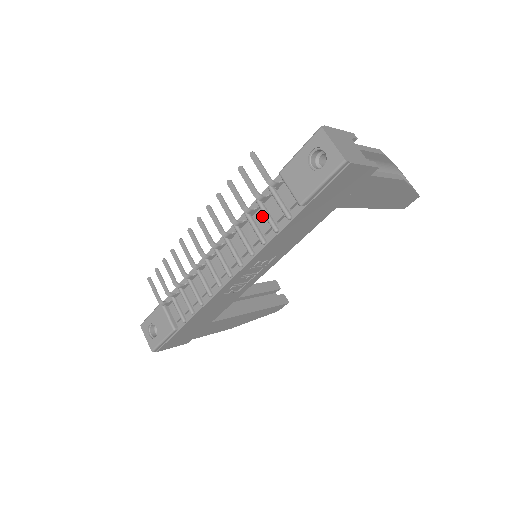
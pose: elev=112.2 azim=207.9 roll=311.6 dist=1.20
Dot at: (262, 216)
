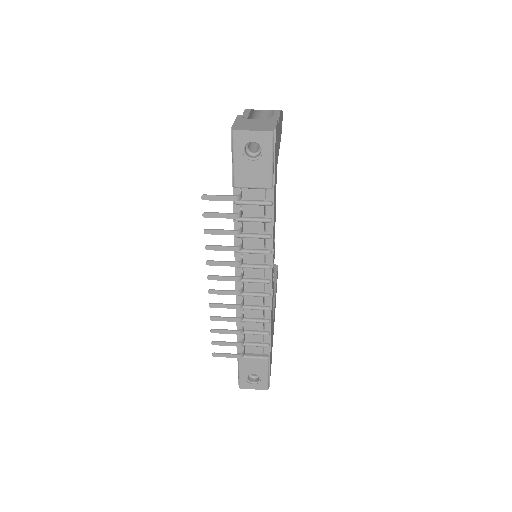
Dot at: (250, 224)
